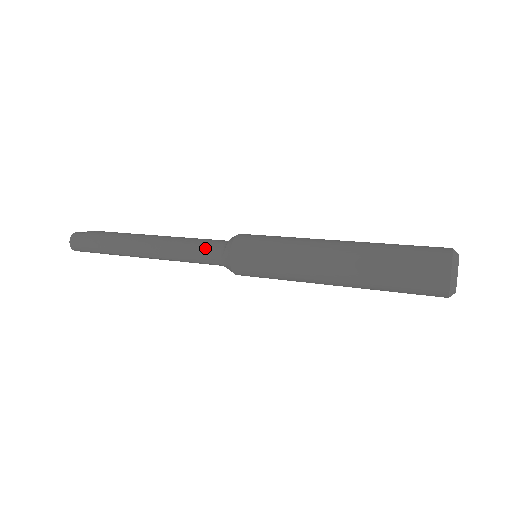
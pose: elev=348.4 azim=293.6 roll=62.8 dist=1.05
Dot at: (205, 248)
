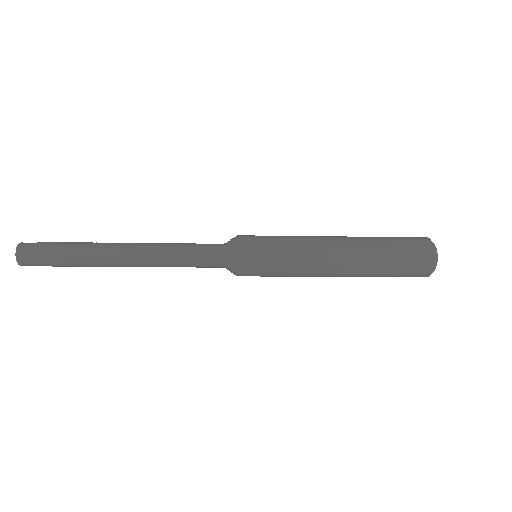
Dot at: (205, 245)
